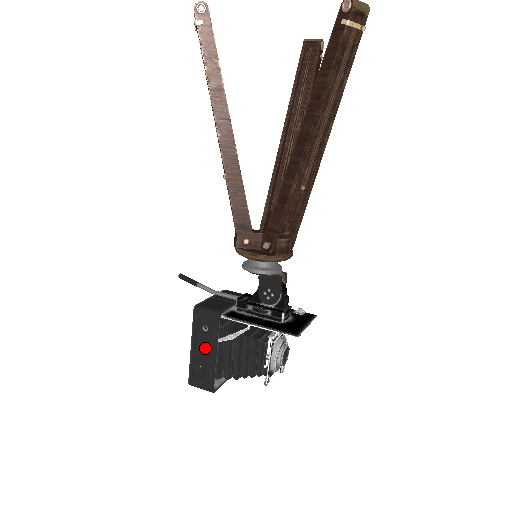
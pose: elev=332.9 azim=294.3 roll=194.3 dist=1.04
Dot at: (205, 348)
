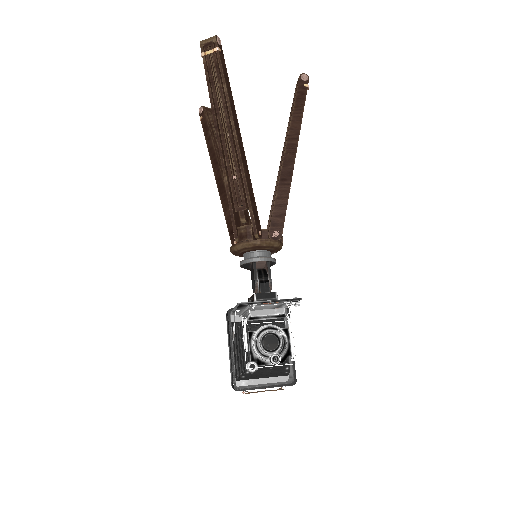
Dot at: occluded
